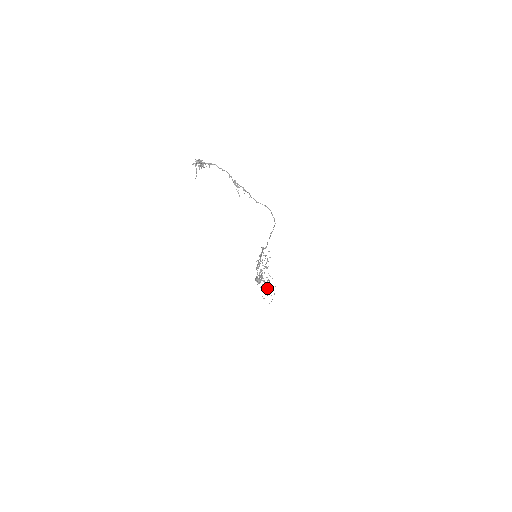
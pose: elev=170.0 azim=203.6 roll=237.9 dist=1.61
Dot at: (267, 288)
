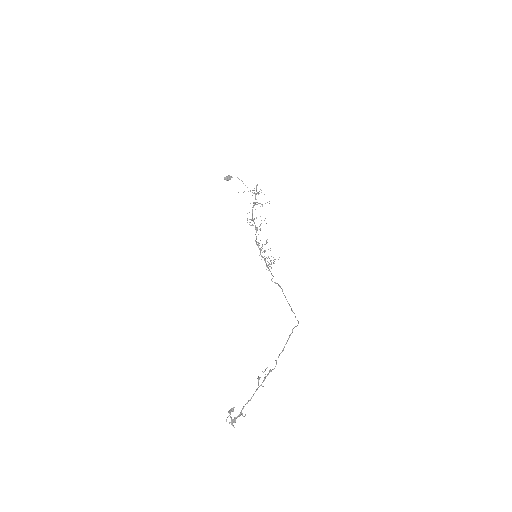
Dot at: occluded
